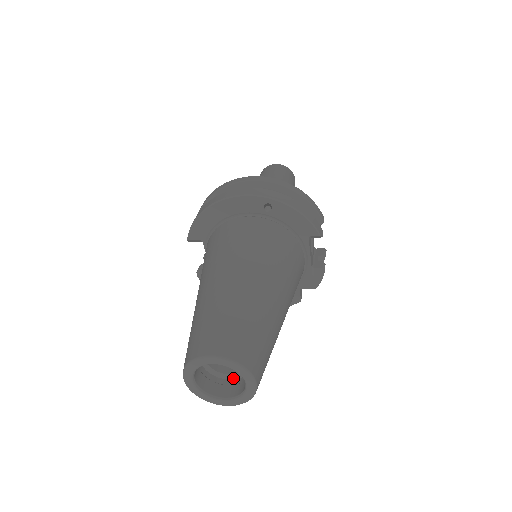
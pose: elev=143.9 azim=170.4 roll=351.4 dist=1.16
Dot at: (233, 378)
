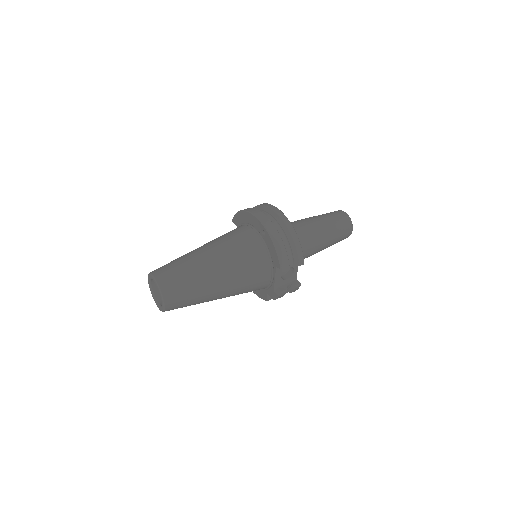
Dot at: occluded
